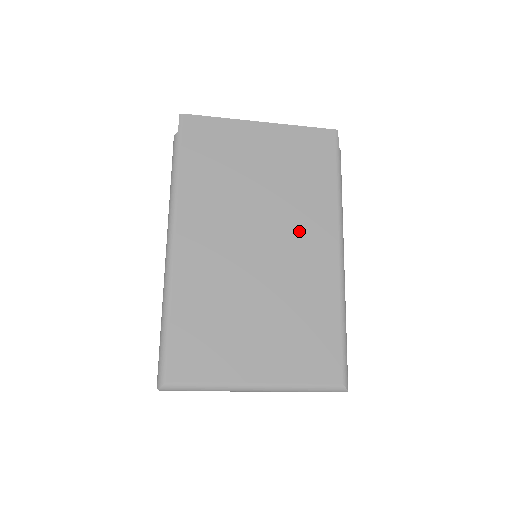
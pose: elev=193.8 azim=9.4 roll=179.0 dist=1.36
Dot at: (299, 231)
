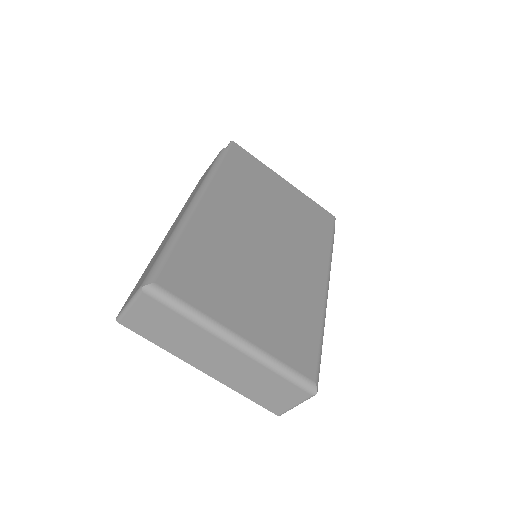
Dot at: (299, 253)
